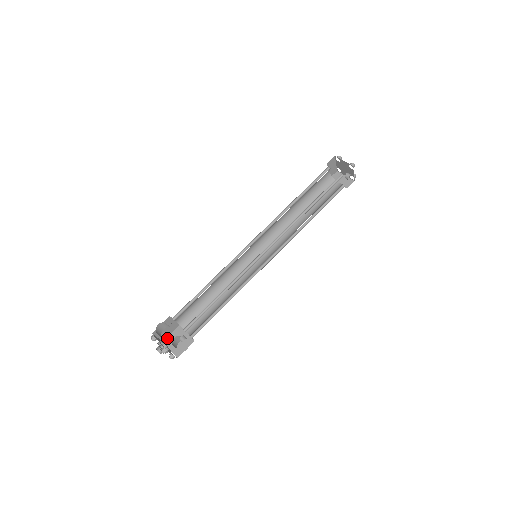
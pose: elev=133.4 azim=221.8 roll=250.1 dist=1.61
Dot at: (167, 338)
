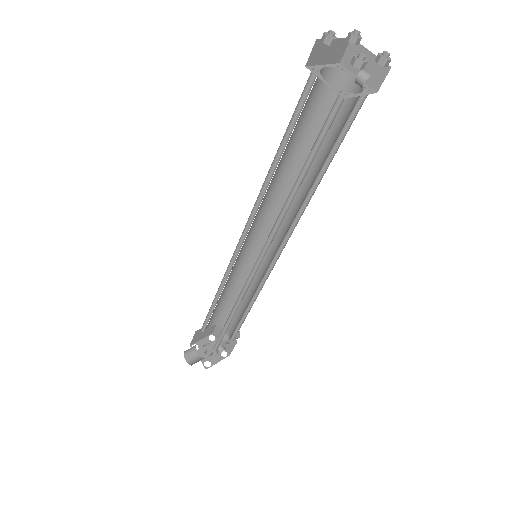
Dot at: (214, 331)
